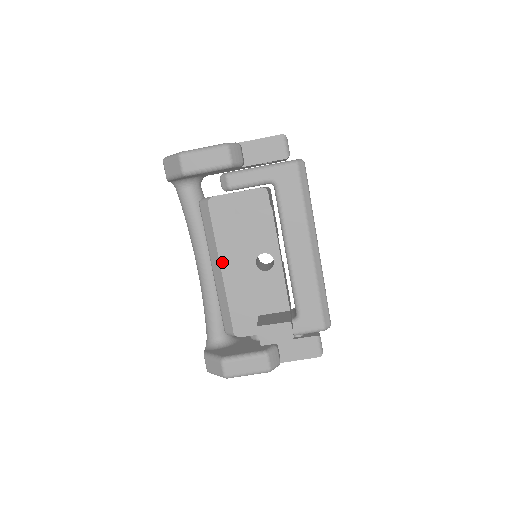
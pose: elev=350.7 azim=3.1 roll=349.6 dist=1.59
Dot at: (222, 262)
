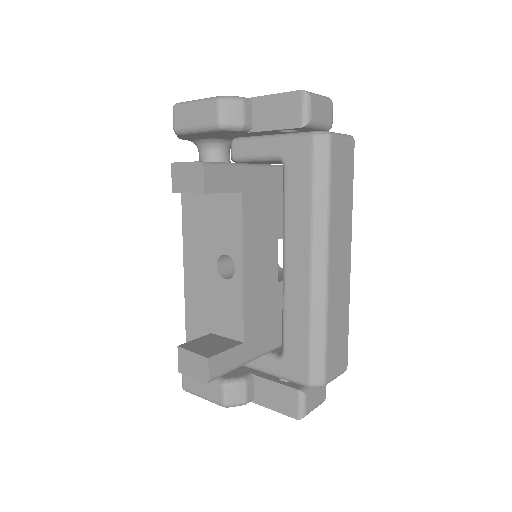
Dot at: (185, 251)
